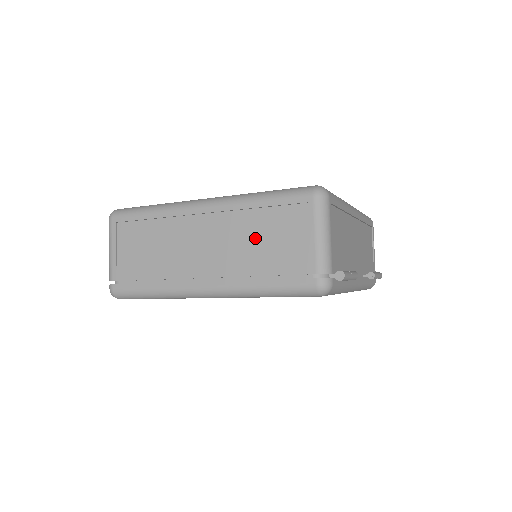
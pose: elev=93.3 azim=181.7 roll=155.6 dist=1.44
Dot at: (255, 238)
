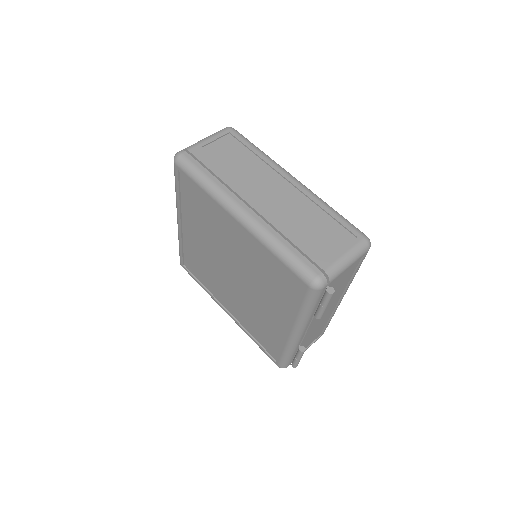
Dot at: (307, 221)
